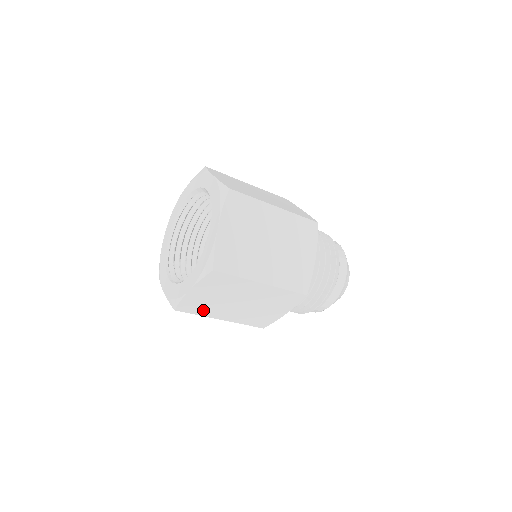
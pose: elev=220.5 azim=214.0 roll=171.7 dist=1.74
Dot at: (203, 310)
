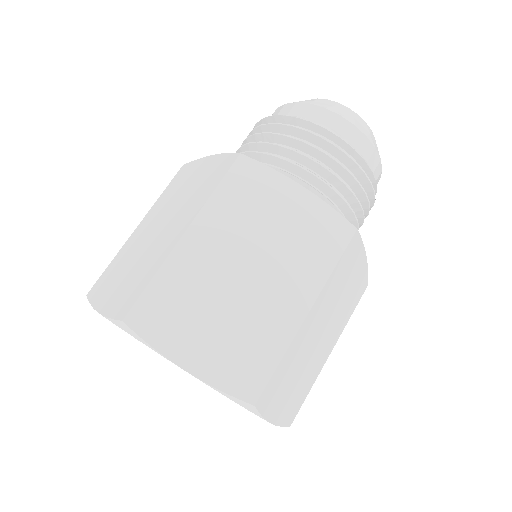
Dot at: occluded
